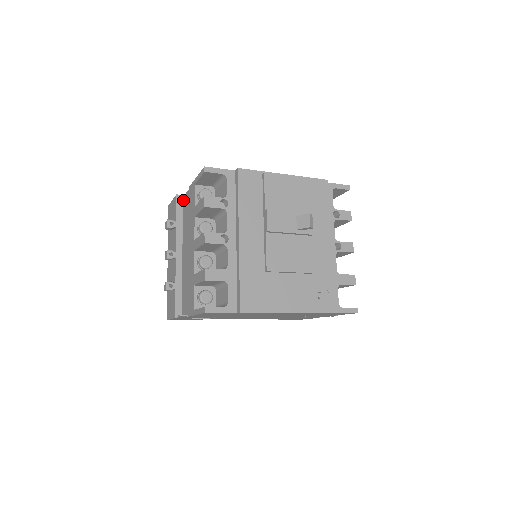
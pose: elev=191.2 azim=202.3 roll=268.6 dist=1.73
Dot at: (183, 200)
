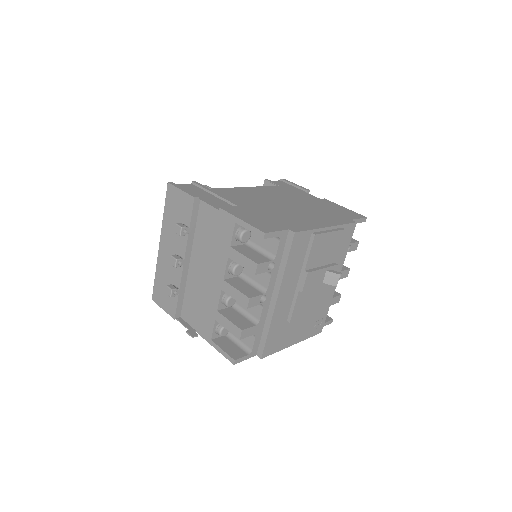
Dot at: (201, 205)
